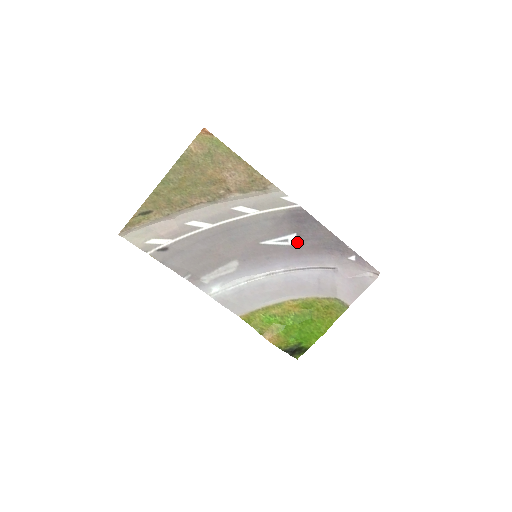
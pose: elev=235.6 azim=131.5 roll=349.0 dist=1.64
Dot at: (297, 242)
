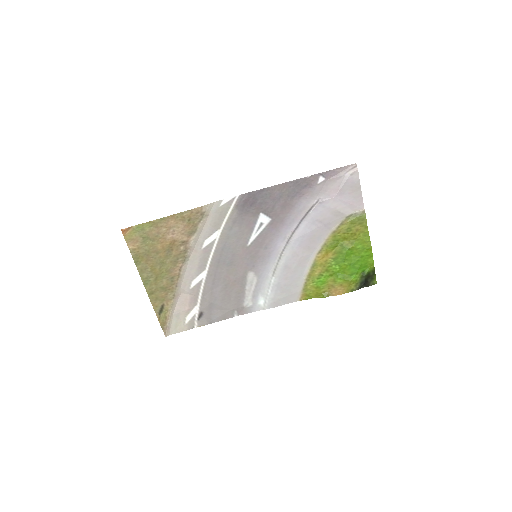
Dot at: (269, 217)
